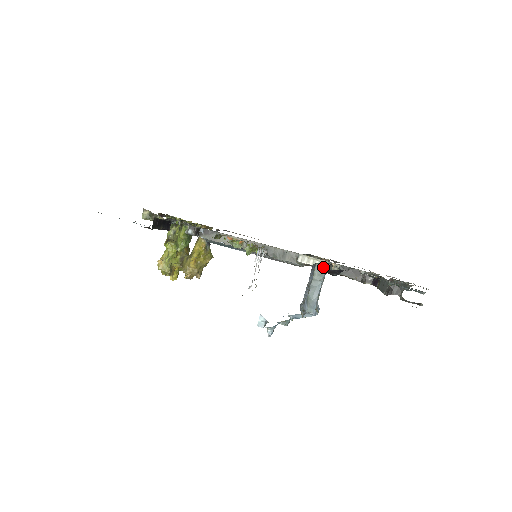
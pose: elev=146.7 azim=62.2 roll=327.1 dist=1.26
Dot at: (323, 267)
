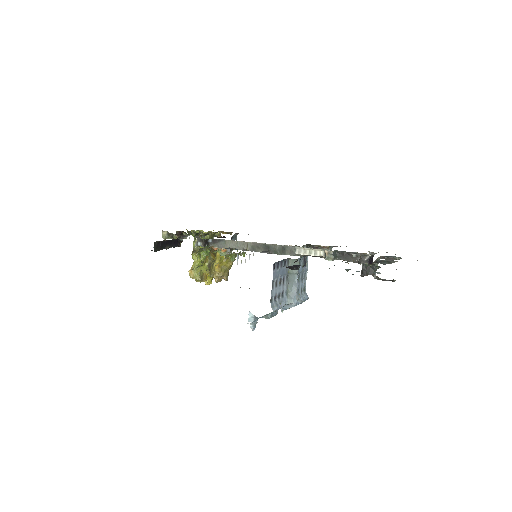
Dot at: occluded
